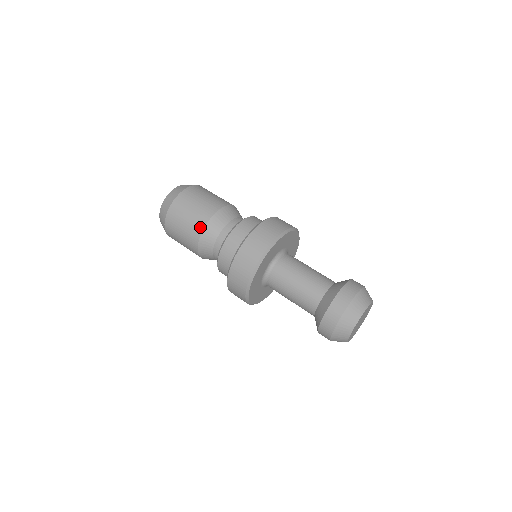
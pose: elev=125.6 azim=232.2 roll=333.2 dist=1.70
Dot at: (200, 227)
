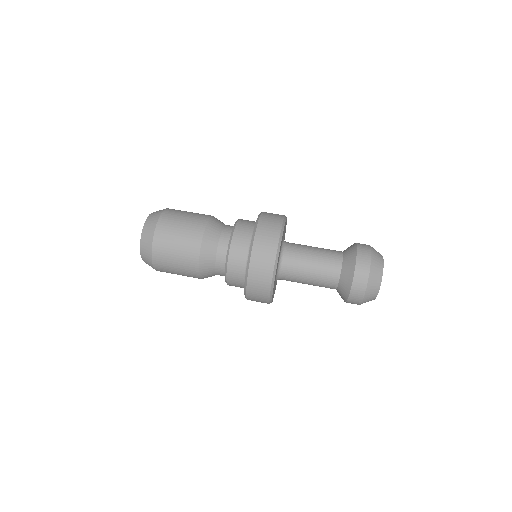
Dot at: (196, 277)
